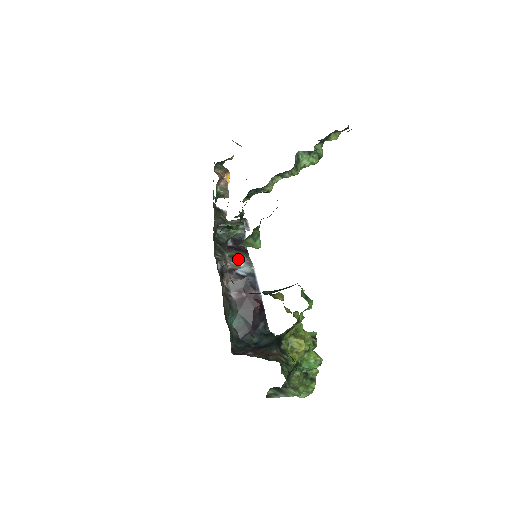
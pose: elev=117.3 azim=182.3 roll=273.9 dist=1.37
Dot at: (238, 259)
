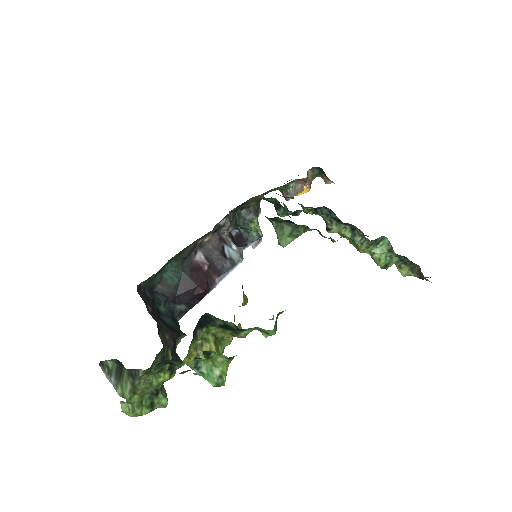
Dot at: occluded
